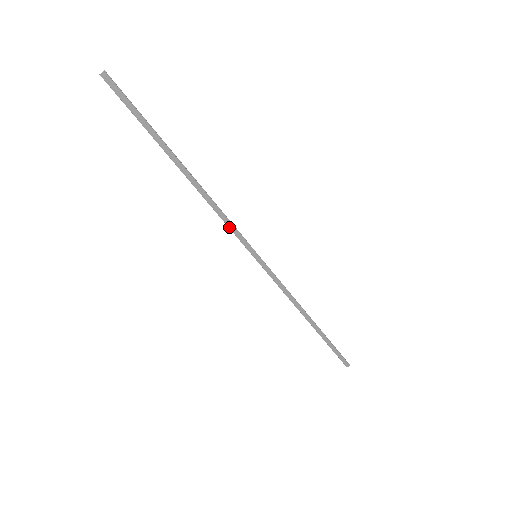
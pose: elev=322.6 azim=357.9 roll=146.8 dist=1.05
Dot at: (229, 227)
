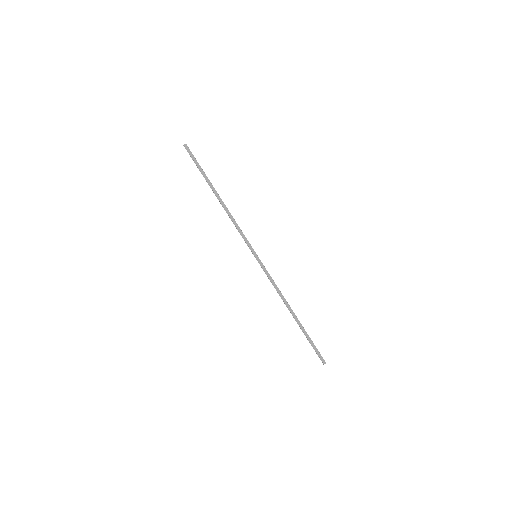
Dot at: (241, 234)
